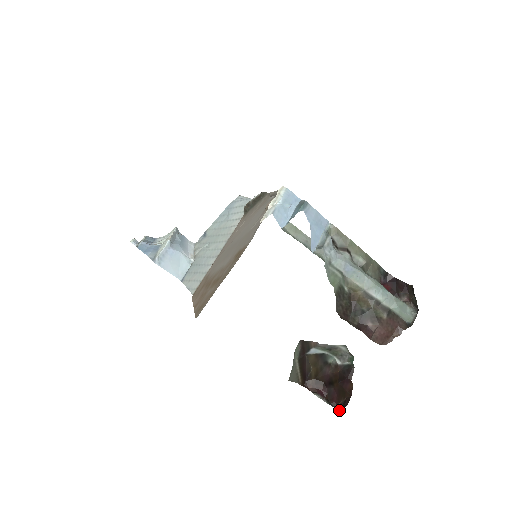
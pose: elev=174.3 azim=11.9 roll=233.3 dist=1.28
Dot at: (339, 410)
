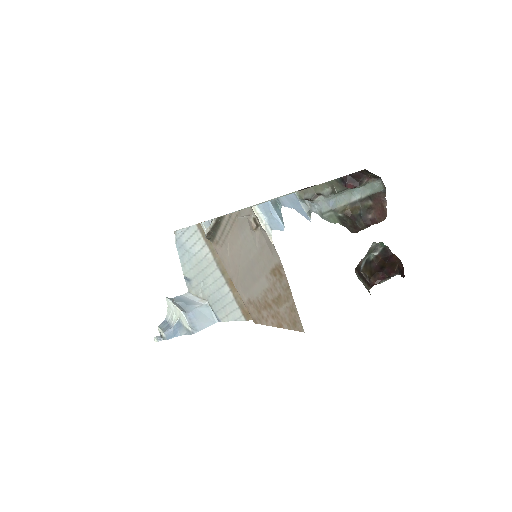
Dot at: (398, 274)
